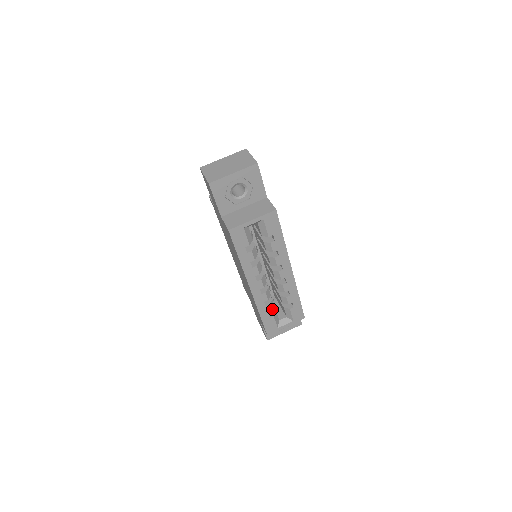
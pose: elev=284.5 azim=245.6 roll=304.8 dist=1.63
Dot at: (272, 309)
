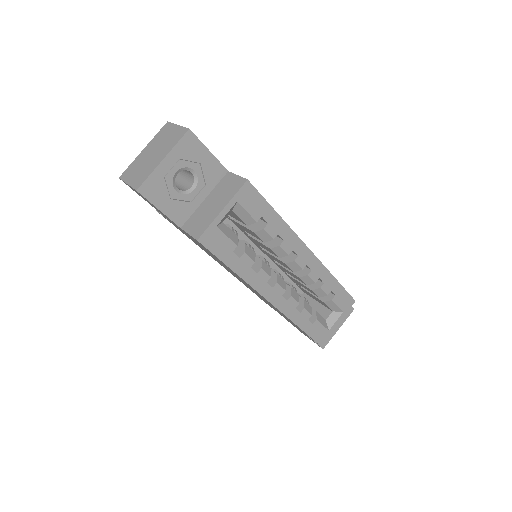
Dot at: (310, 312)
